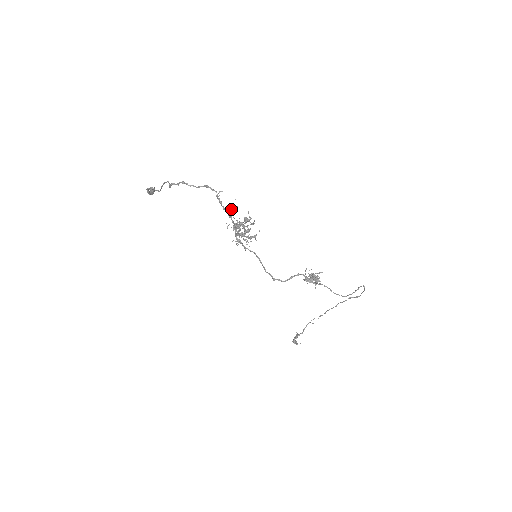
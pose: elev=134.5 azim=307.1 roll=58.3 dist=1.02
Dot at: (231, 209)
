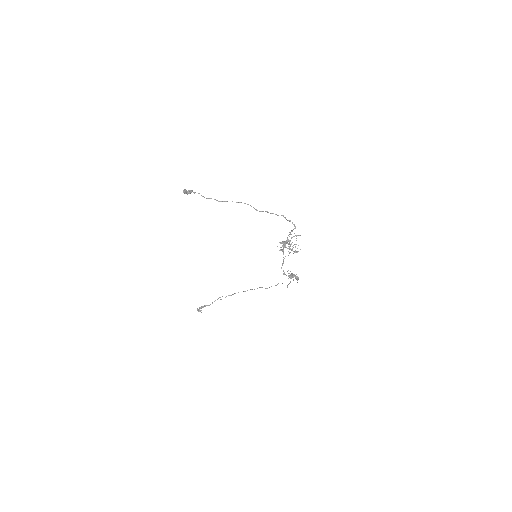
Dot at: occluded
